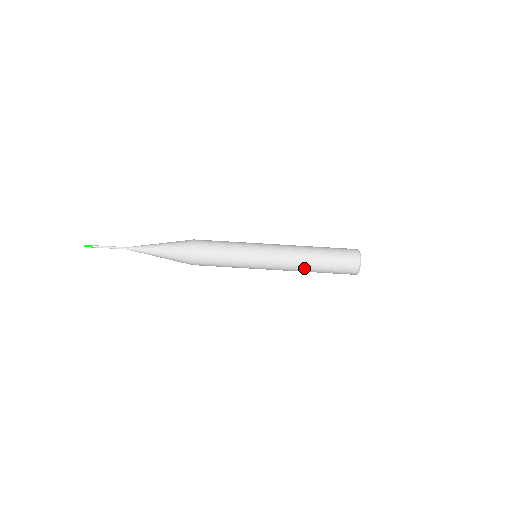
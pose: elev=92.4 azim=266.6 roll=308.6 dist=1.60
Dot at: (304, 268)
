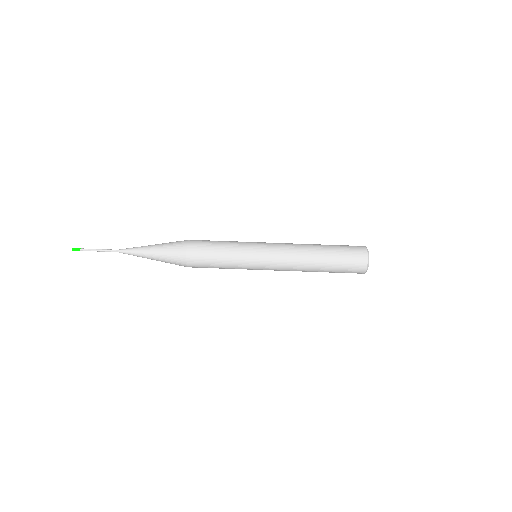
Dot at: (309, 254)
